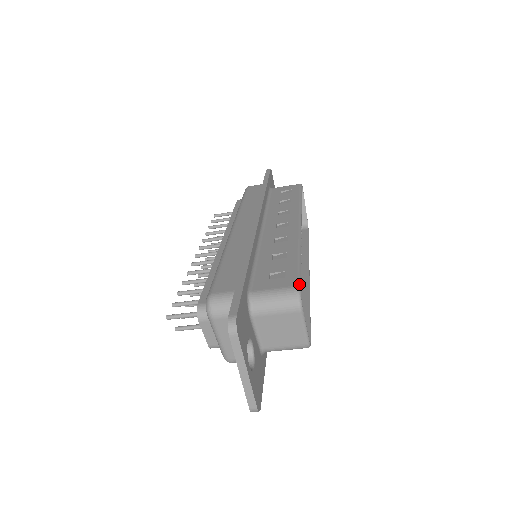
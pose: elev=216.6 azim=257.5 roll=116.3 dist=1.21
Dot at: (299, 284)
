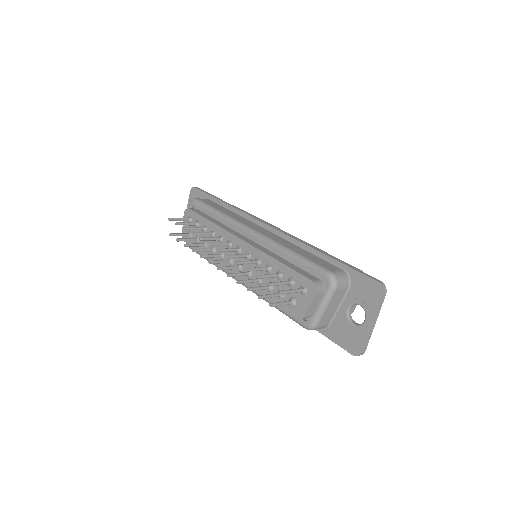
Dot at: (360, 270)
